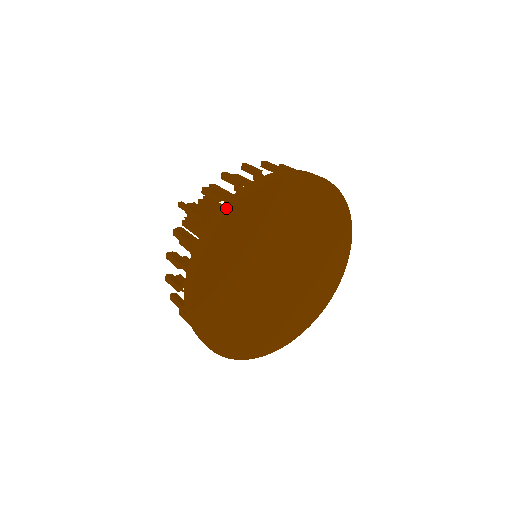
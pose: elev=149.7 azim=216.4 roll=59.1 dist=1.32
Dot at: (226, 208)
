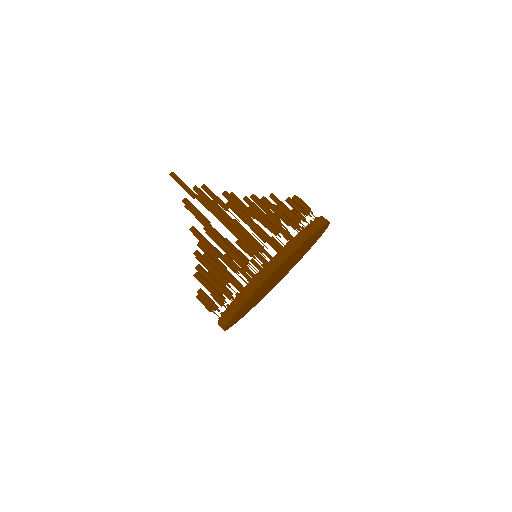
Dot at: (228, 316)
